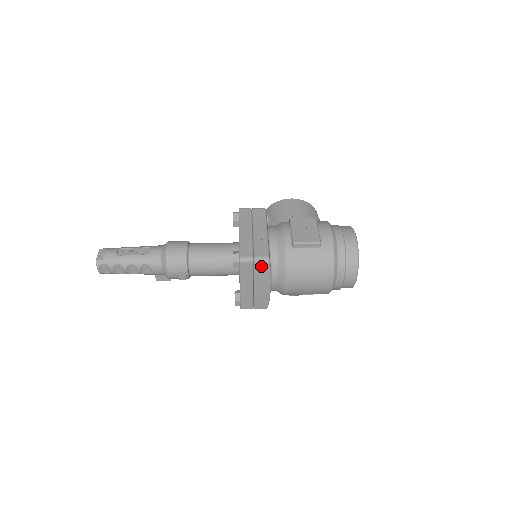
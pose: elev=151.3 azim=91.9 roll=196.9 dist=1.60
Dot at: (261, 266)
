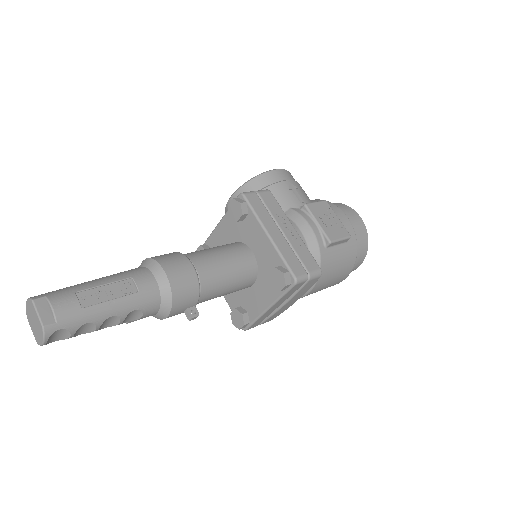
Dot at: (311, 282)
